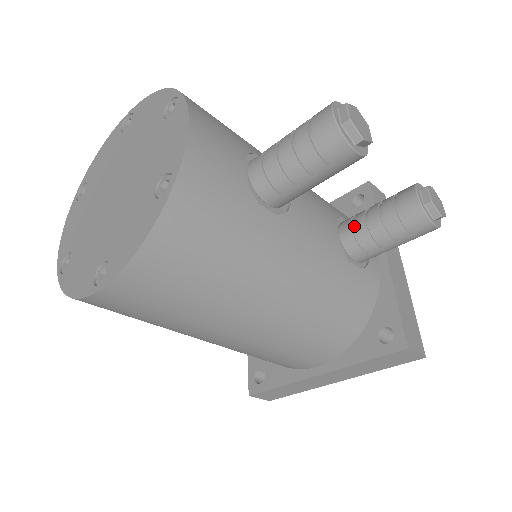
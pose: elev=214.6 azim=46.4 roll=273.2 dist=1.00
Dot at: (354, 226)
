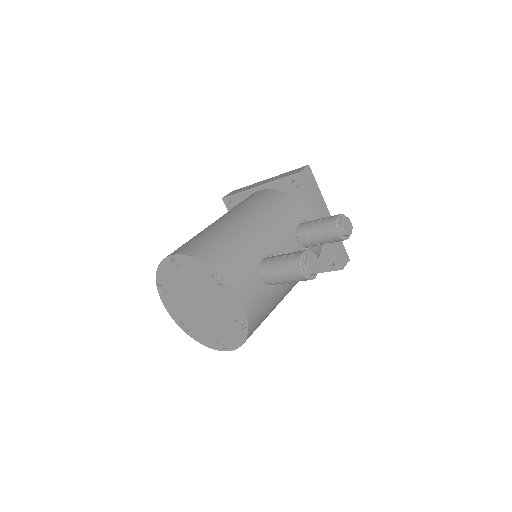
Dot at: (307, 239)
